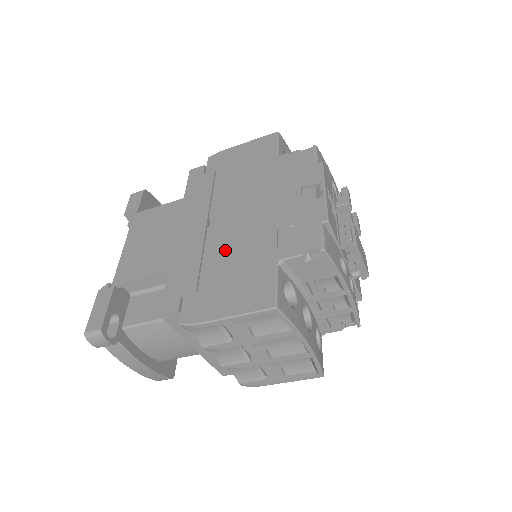
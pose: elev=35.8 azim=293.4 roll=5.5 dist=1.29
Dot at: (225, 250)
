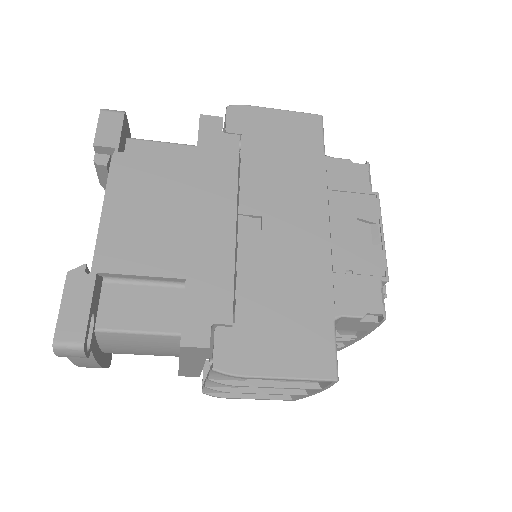
Dot at: (267, 275)
